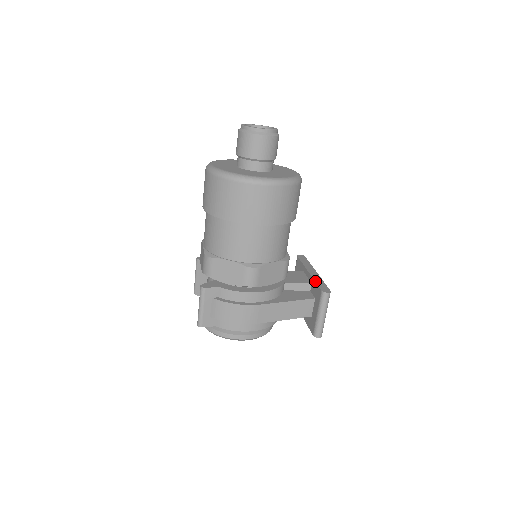
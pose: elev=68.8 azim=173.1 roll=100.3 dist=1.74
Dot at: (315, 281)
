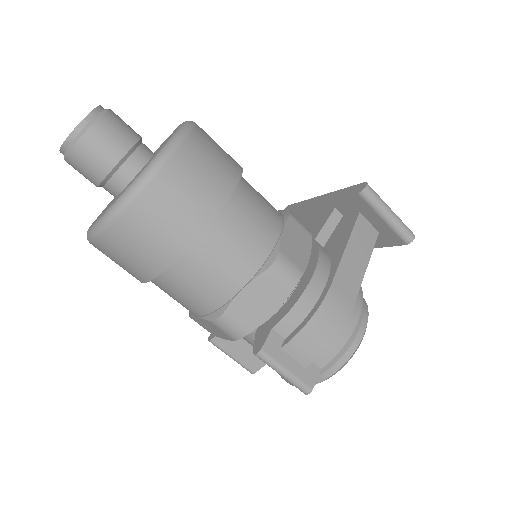
Dot at: (336, 199)
